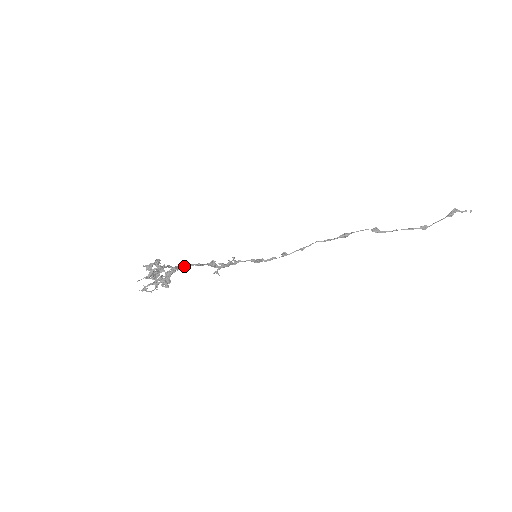
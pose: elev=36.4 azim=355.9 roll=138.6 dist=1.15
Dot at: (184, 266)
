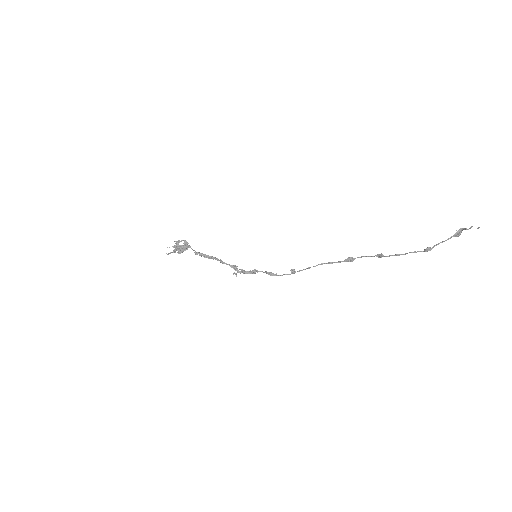
Dot at: (206, 255)
